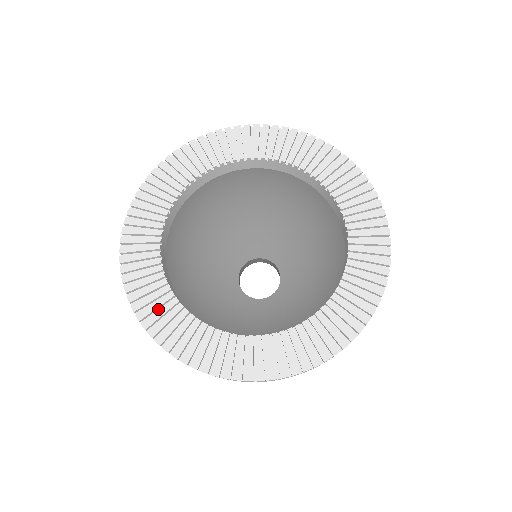
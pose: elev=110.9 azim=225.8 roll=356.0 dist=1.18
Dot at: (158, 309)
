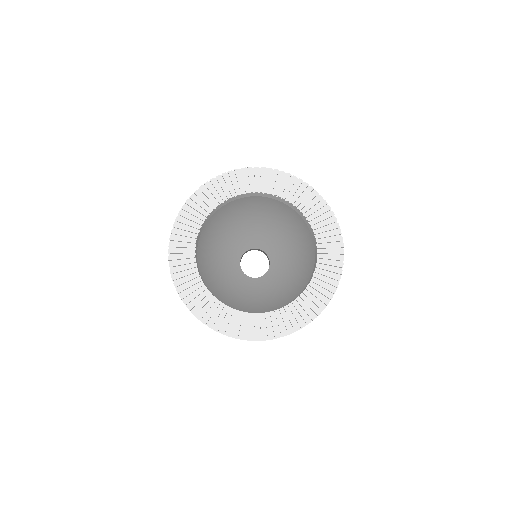
Dot at: (184, 271)
